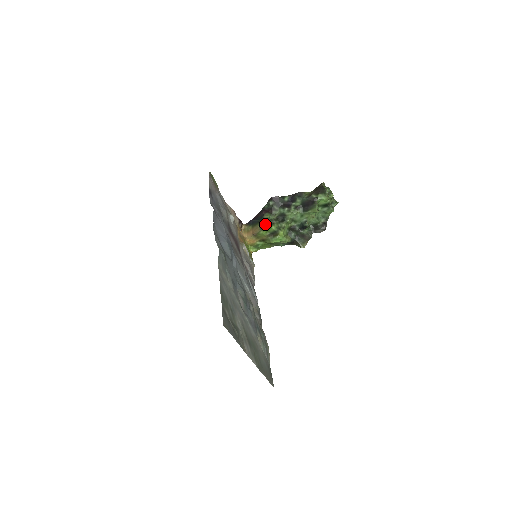
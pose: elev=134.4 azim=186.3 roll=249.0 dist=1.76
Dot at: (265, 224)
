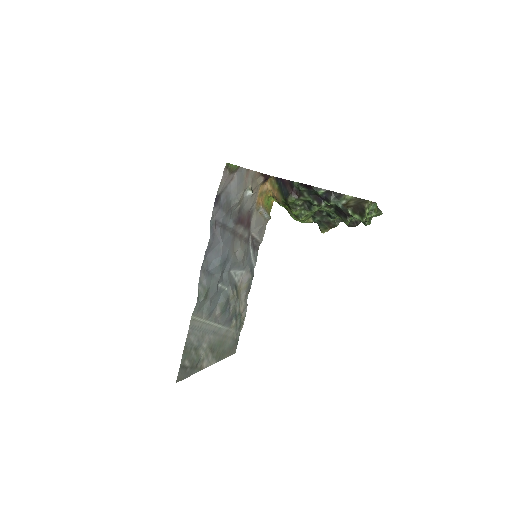
Dot at: (288, 204)
